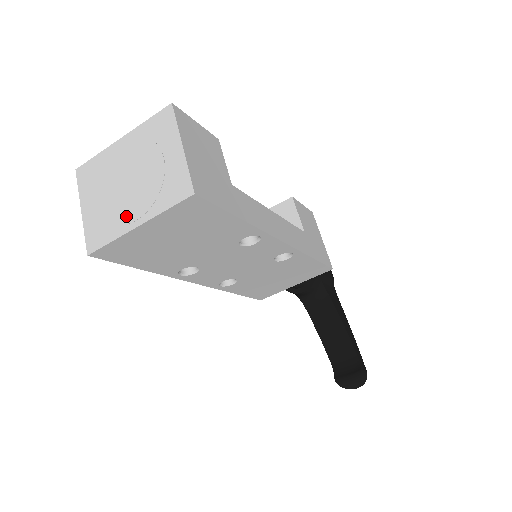
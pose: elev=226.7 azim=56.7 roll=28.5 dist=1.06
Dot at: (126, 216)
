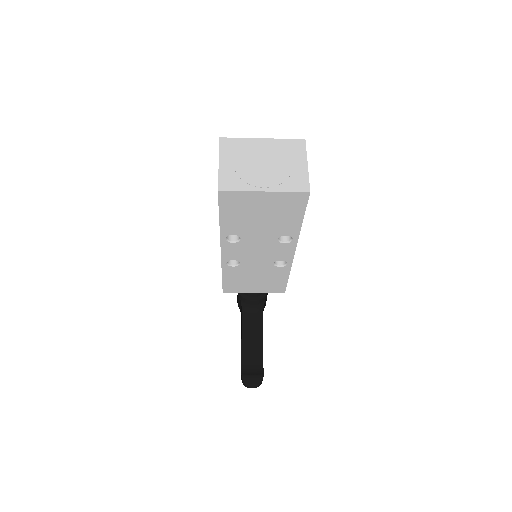
Dot at: (257, 182)
